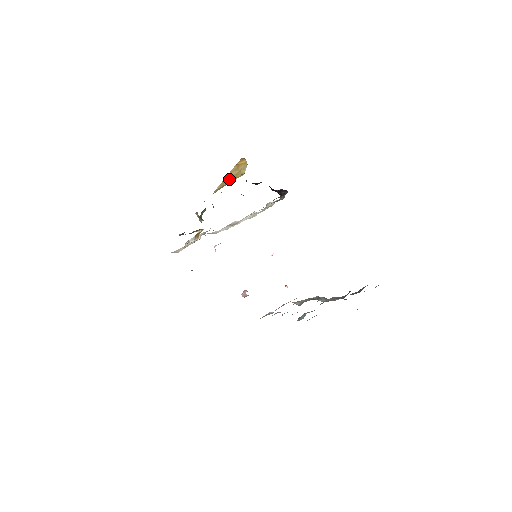
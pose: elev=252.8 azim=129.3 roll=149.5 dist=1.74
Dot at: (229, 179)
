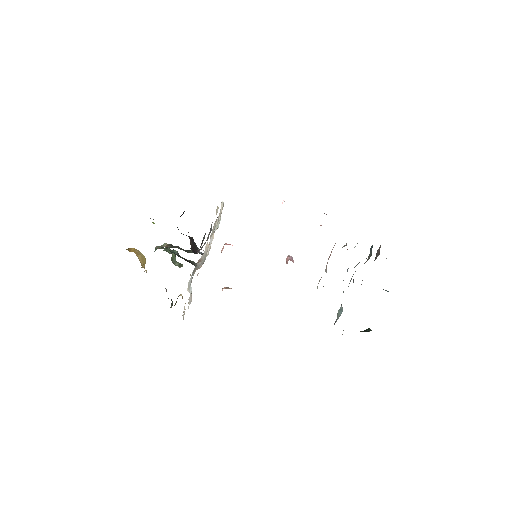
Dot at: (143, 265)
